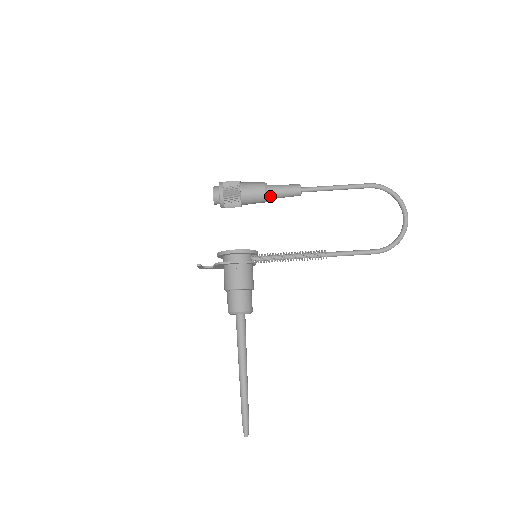
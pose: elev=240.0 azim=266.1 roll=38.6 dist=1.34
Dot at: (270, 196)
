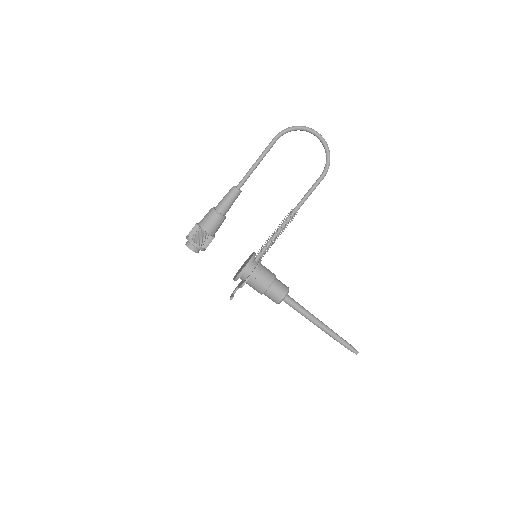
Dot at: (224, 213)
